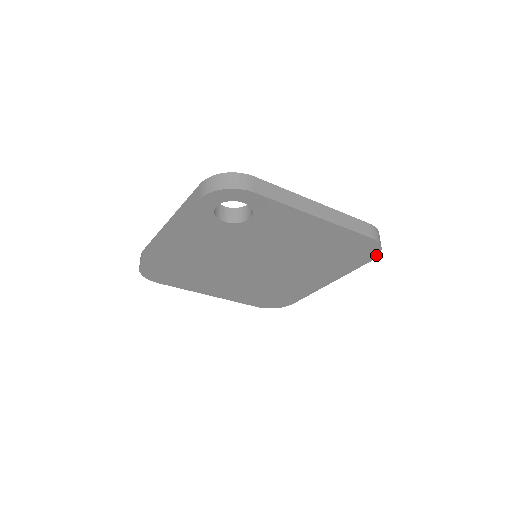
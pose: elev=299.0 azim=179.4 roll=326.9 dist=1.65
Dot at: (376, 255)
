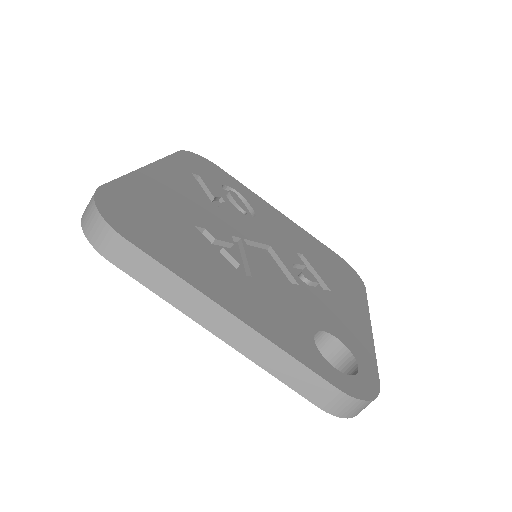
Dot at: occluded
